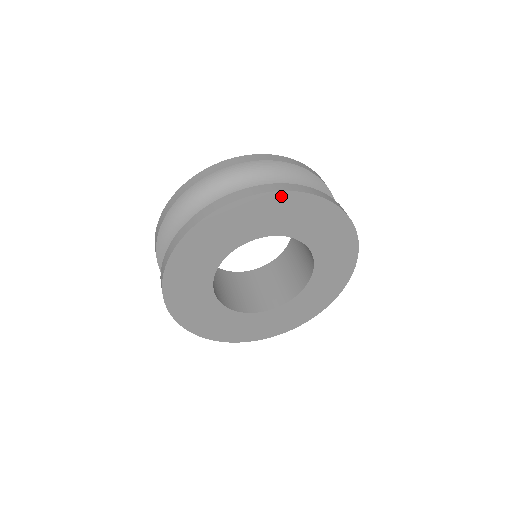
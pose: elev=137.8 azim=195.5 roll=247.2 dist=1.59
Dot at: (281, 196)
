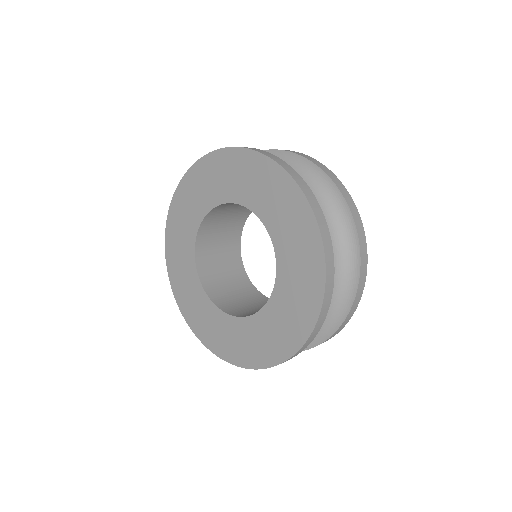
Dot at: (189, 176)
